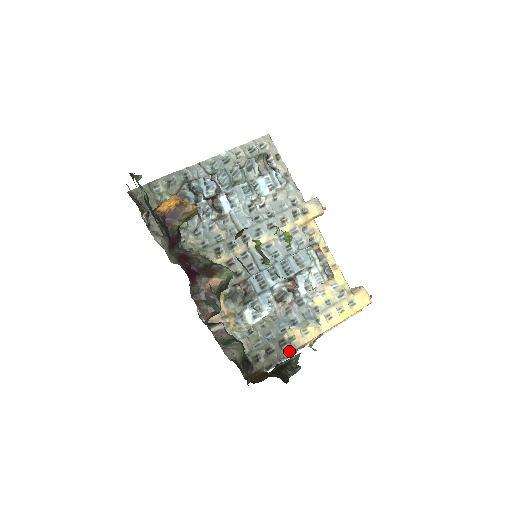
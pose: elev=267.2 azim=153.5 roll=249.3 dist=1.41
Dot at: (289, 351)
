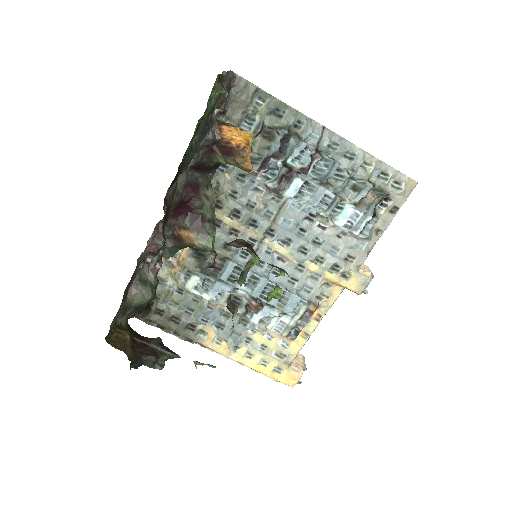
Dot at: (189, 336)
